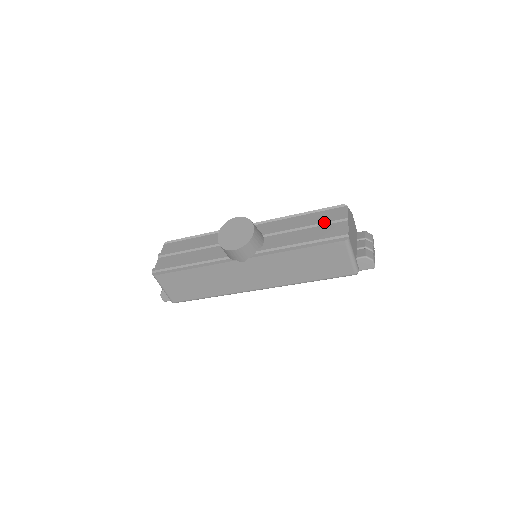
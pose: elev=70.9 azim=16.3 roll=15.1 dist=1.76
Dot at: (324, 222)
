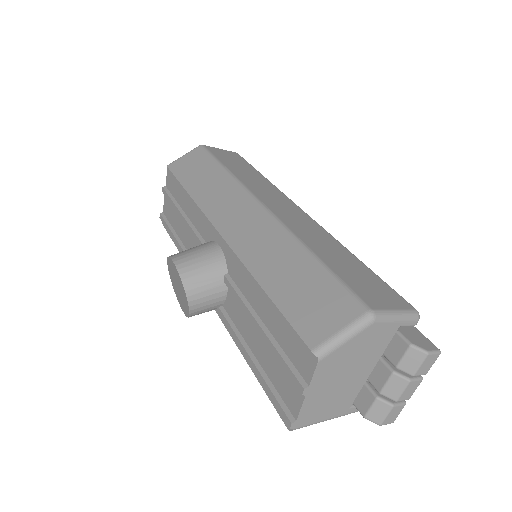
Dot at: occluded
